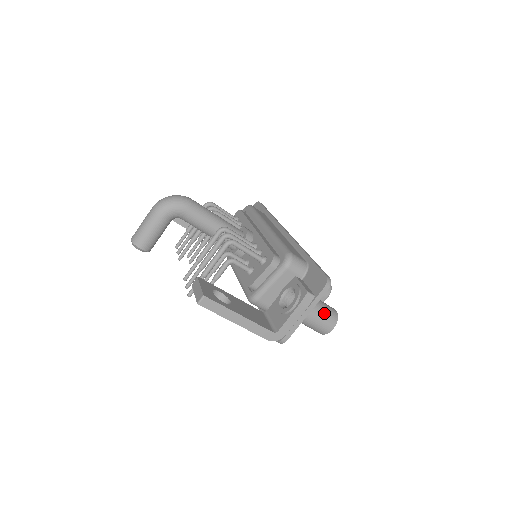
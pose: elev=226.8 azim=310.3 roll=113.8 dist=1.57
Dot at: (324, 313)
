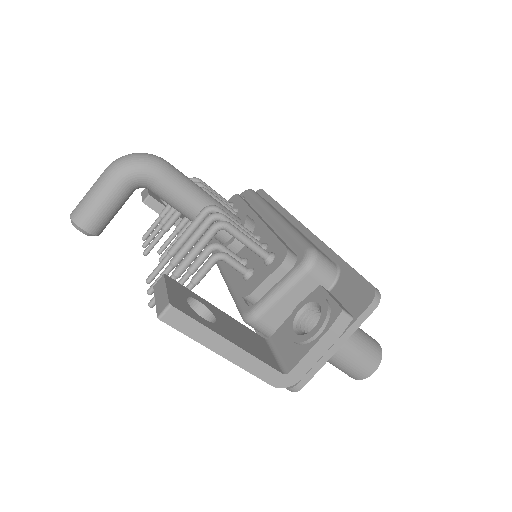
Dot at: (363, 346)
